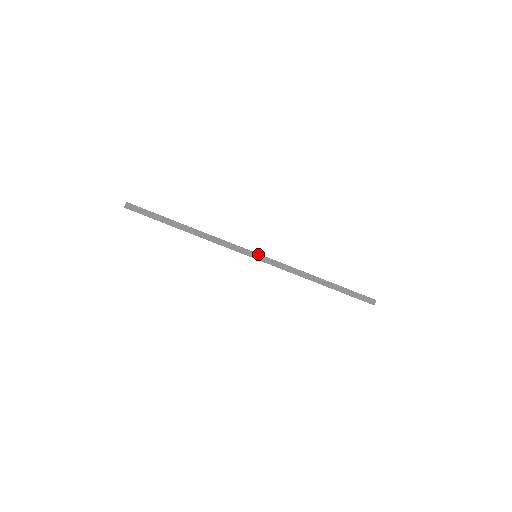
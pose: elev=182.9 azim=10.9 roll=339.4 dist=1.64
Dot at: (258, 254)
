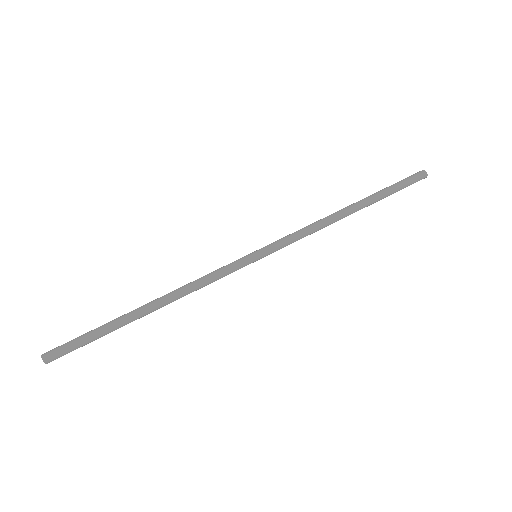
Dot at: (255, 251)
